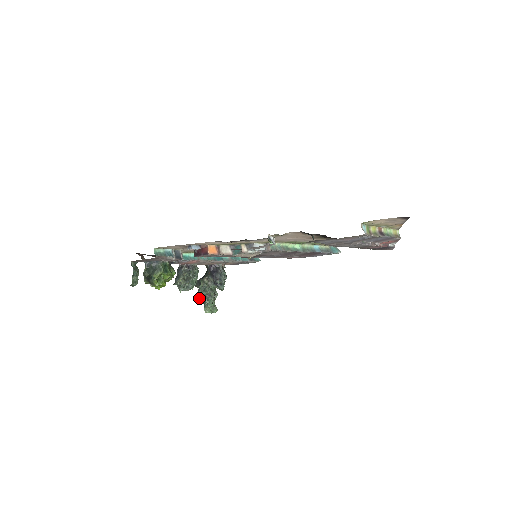
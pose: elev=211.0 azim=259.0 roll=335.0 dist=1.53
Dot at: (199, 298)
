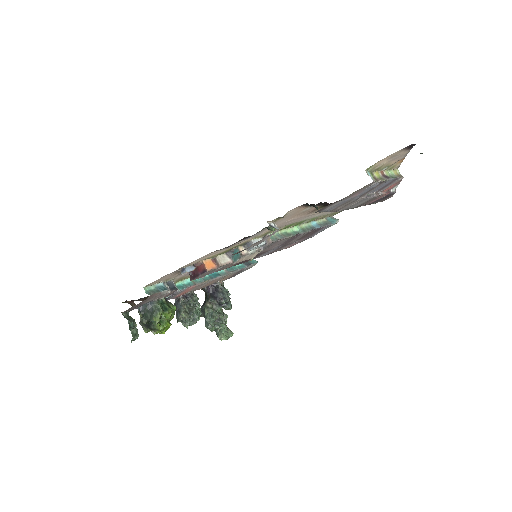
Dot at: (209, 327)
